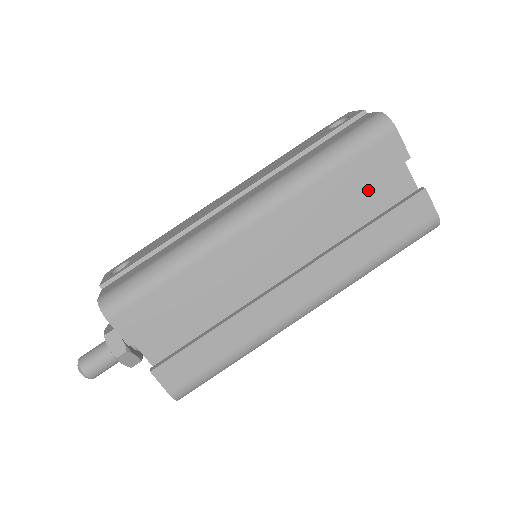
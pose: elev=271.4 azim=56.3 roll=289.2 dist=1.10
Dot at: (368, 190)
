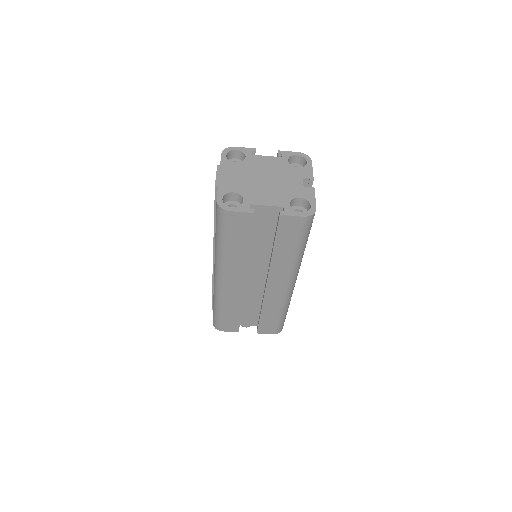
Dot at: (257, 228)
